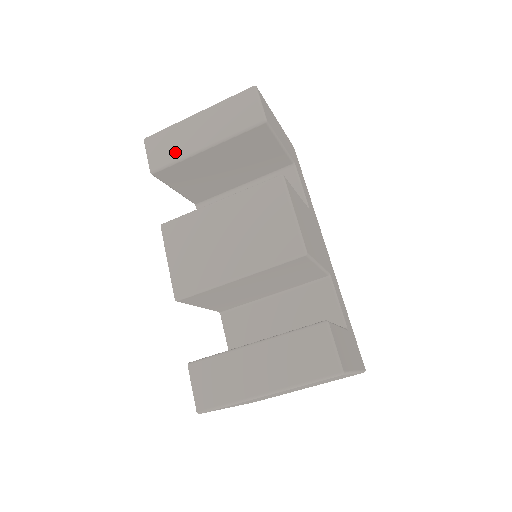
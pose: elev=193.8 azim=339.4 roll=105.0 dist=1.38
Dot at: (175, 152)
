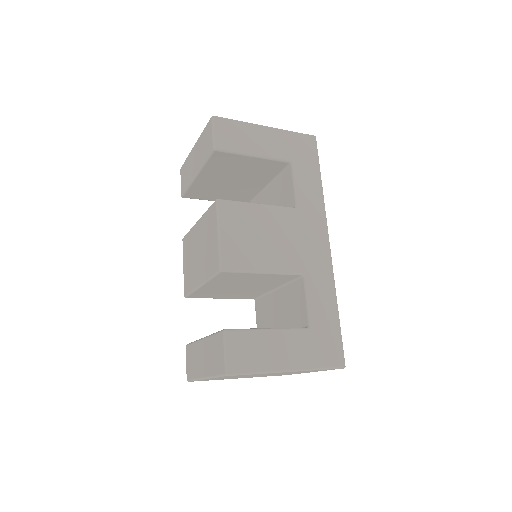
Dot at: (187, 180)
